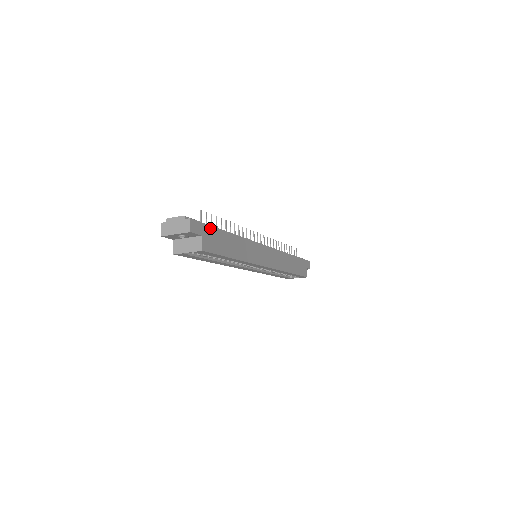
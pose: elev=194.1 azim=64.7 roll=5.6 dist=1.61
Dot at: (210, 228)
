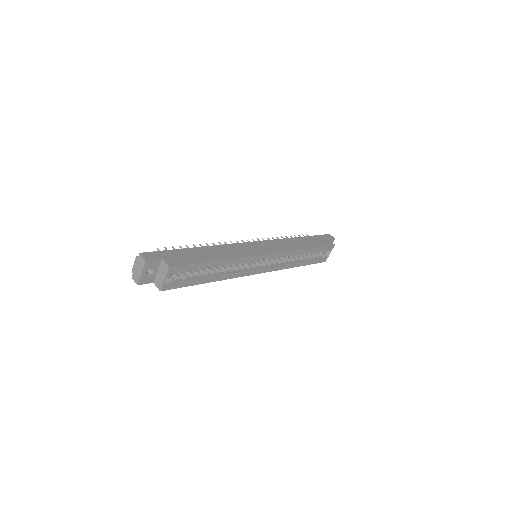
Dot at: (169, 252)
